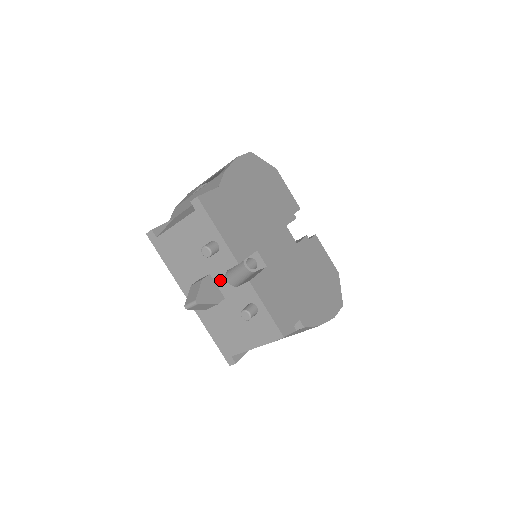
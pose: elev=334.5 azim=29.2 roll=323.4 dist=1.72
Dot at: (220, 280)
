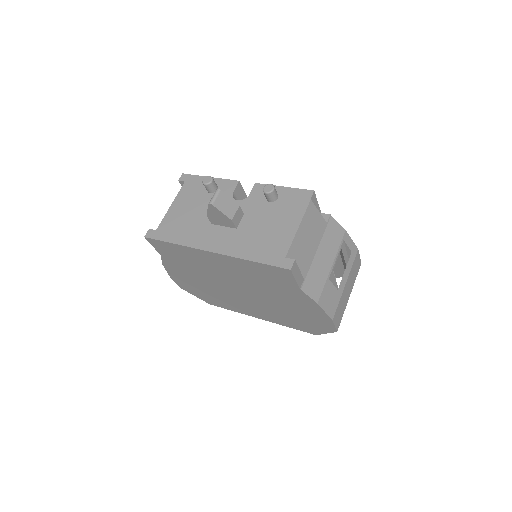
Dot at: occluded
